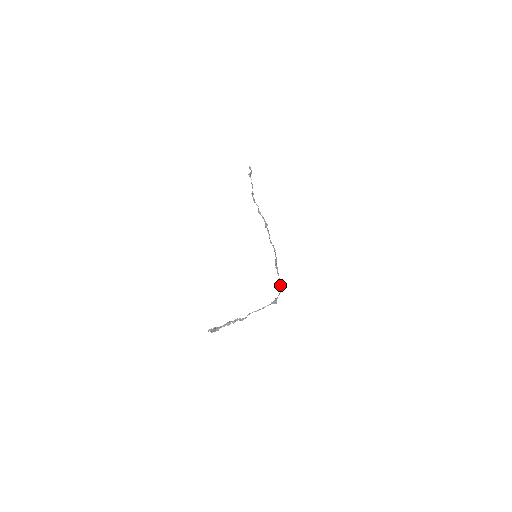
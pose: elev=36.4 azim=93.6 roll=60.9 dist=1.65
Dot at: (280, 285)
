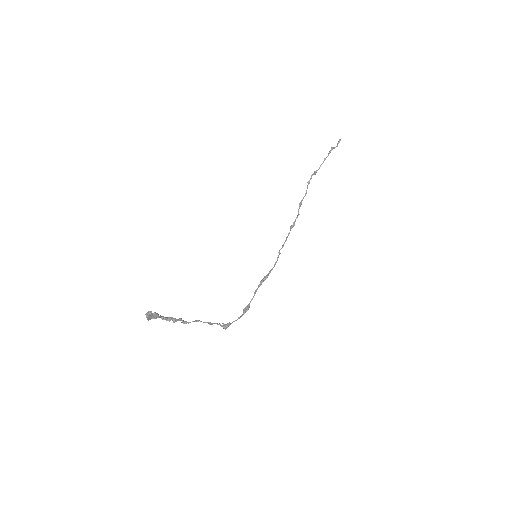
Dot at: (246, 311)
